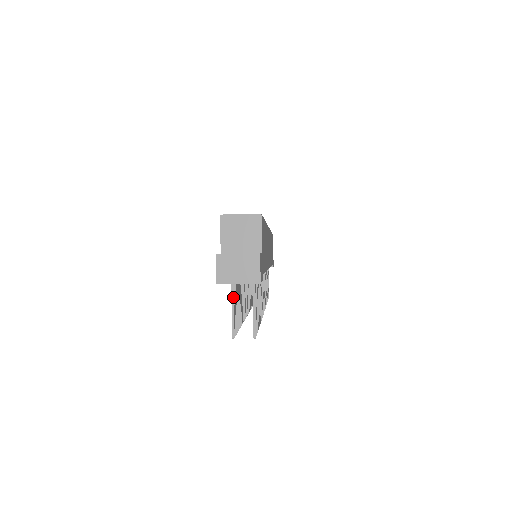
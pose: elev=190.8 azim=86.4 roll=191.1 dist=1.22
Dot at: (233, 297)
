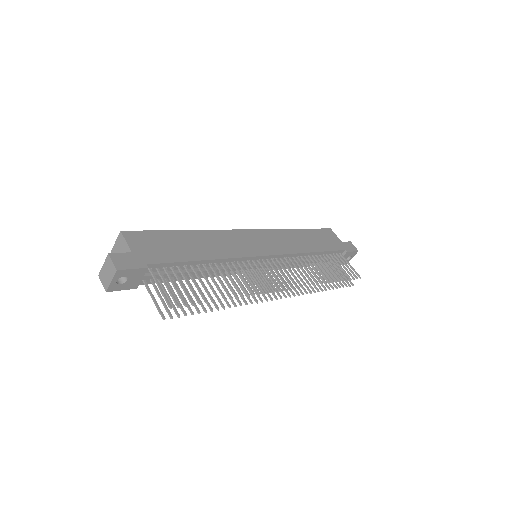
Dot at: (150, 293)
